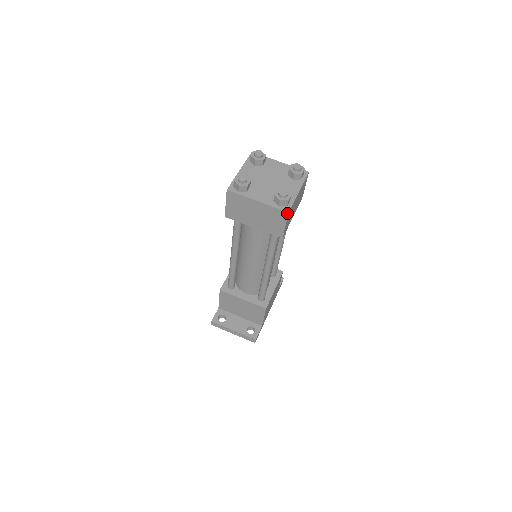
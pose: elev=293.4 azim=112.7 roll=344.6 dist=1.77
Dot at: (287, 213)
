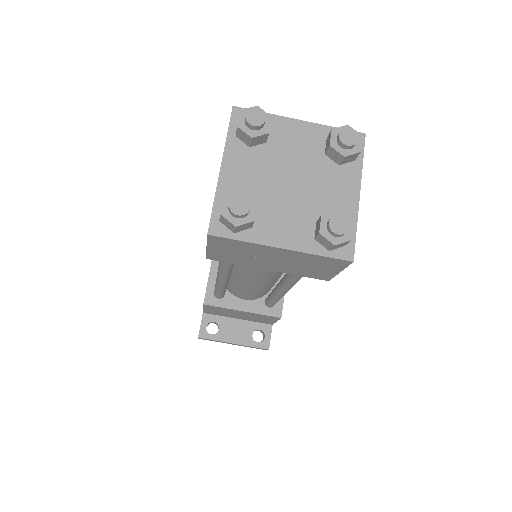
Dot at: (349, 262)
